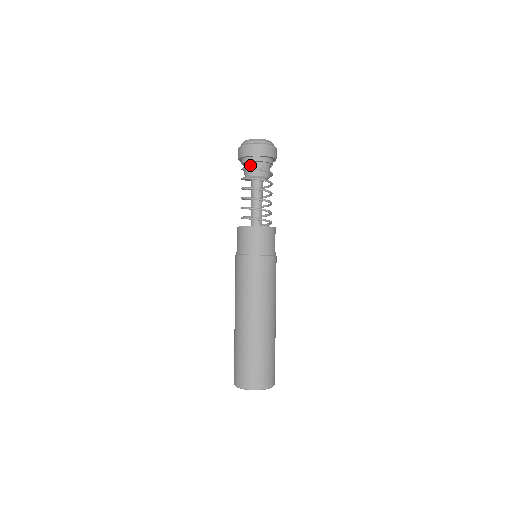
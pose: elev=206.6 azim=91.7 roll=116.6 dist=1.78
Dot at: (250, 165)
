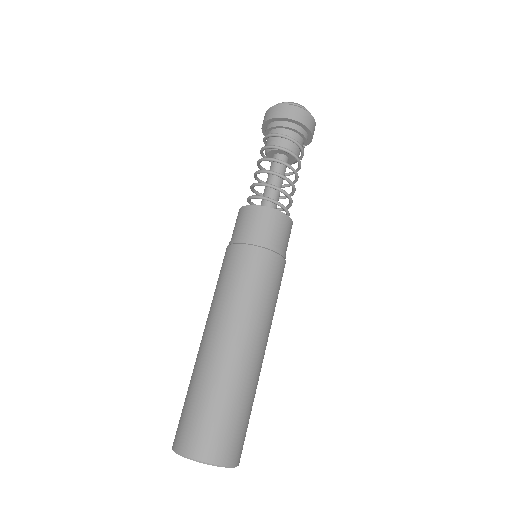
Dot at: (279, 132)
